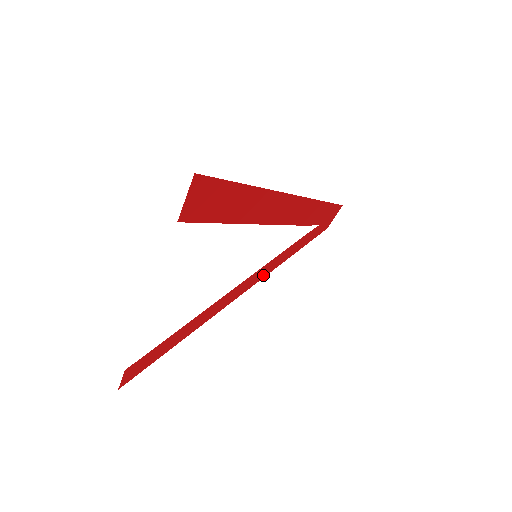
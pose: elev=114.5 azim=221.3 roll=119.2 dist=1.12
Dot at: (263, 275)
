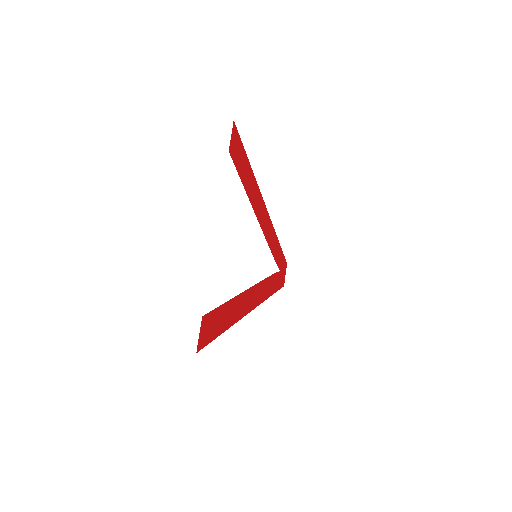
Dot at: (261, 299)
